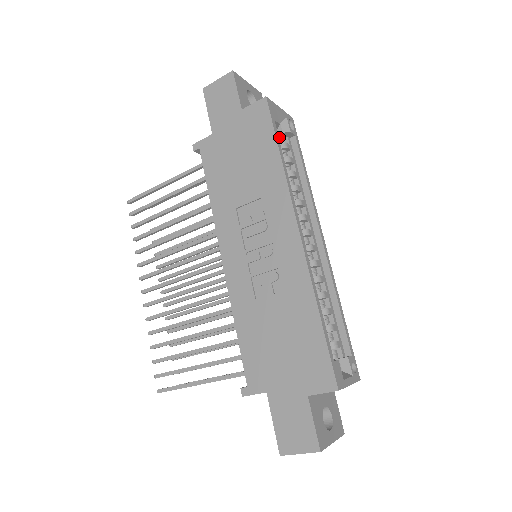
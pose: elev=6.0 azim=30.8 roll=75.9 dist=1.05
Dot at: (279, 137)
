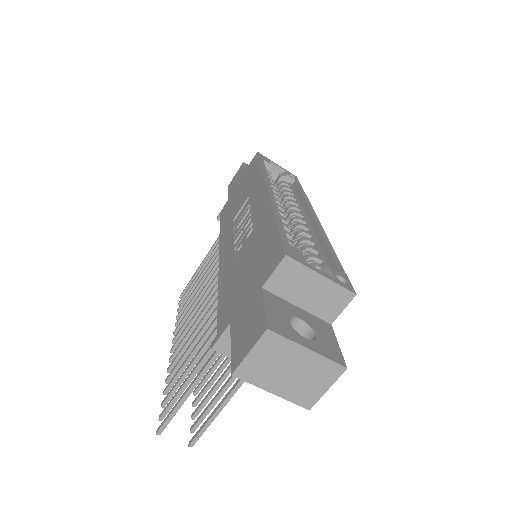
Dot at: (279, 182)
